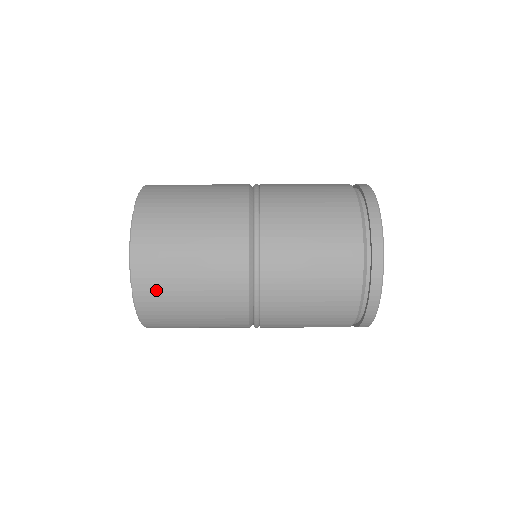
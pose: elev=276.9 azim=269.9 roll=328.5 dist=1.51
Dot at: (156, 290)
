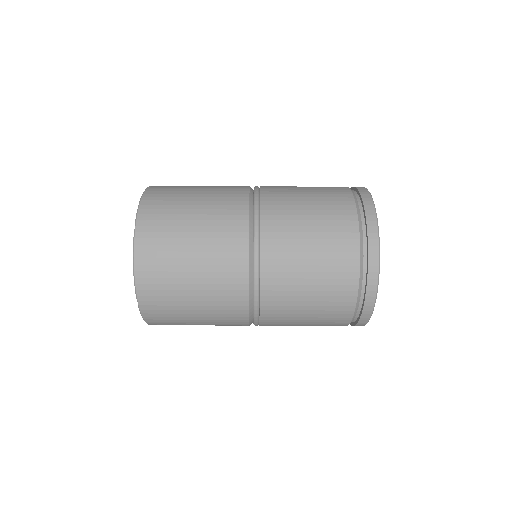
Dot at: (159, 225)
